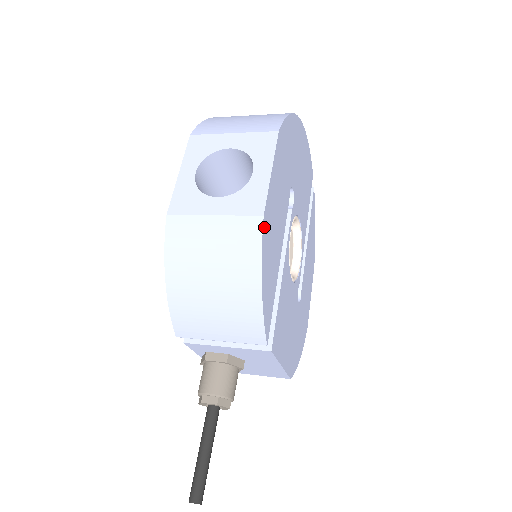
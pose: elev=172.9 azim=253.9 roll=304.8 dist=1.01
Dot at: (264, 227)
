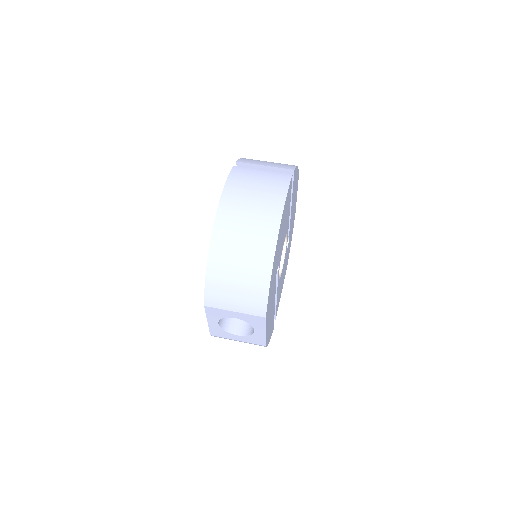
Dot at: (266, 344)
